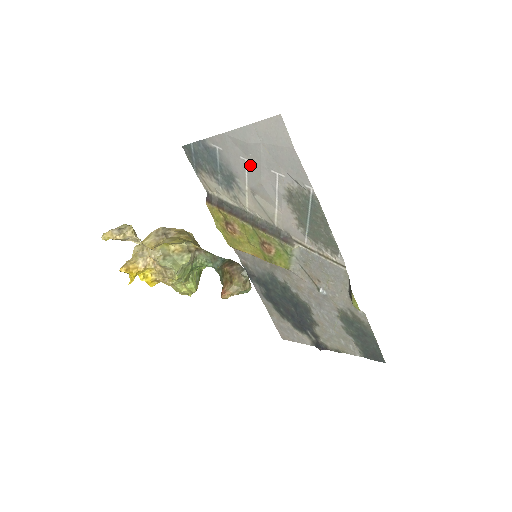
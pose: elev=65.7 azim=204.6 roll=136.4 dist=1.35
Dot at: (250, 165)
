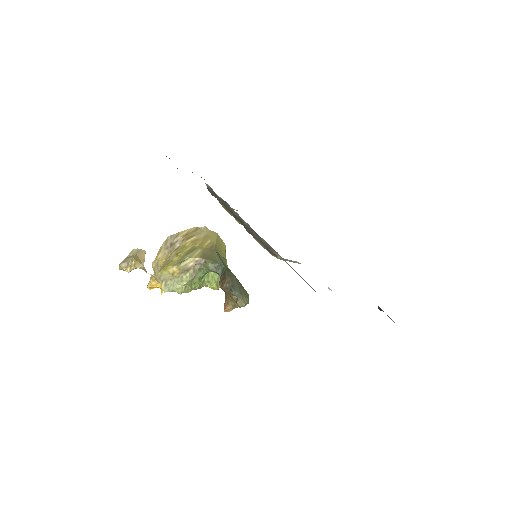
Dot at: occluded
